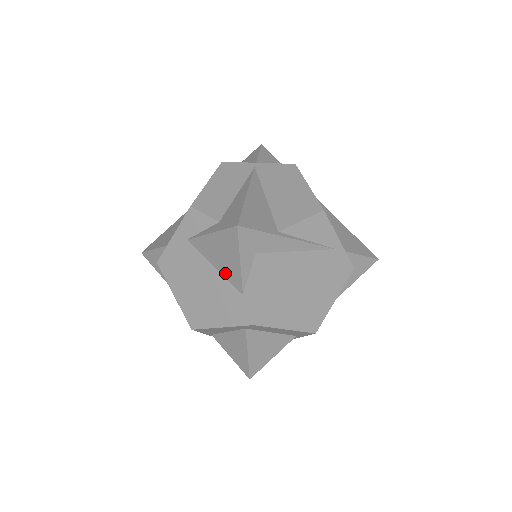
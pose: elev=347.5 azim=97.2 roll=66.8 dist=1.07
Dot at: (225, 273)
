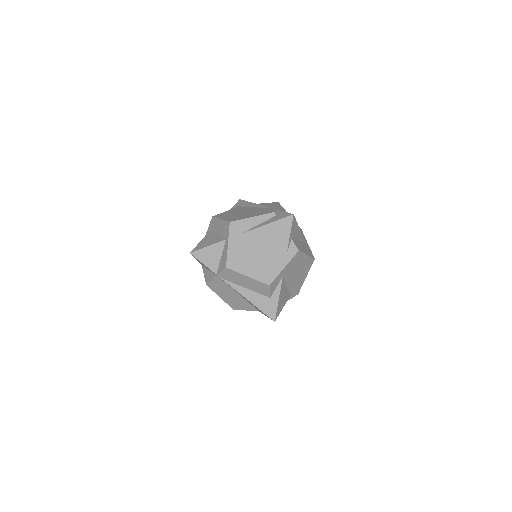
Dot at: occluded
